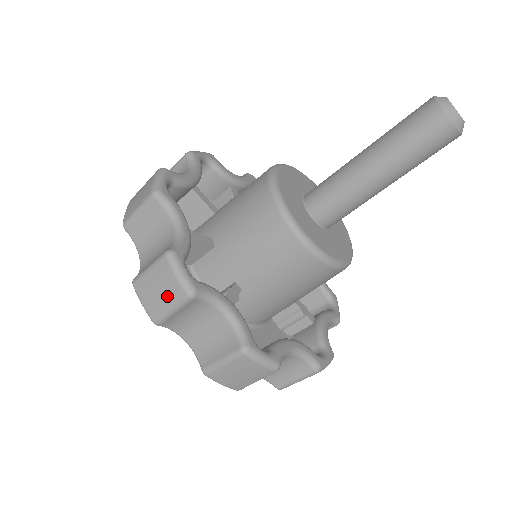
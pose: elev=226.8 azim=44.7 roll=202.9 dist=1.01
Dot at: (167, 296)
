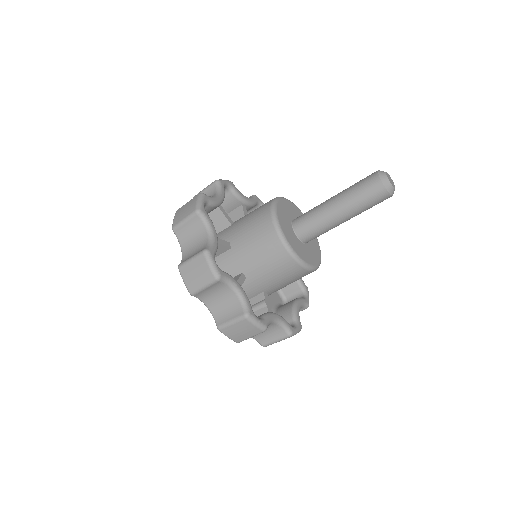
Dot at: (249, 333)
